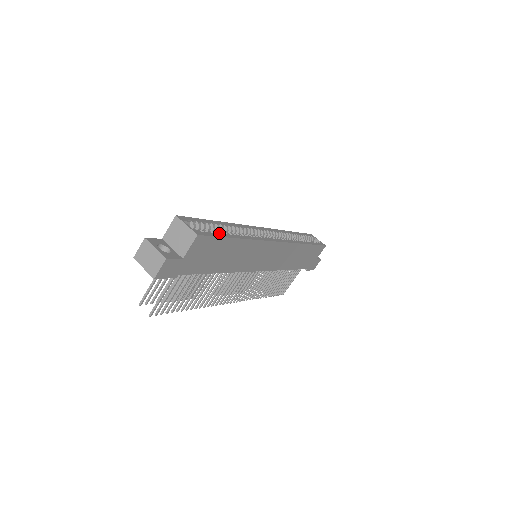
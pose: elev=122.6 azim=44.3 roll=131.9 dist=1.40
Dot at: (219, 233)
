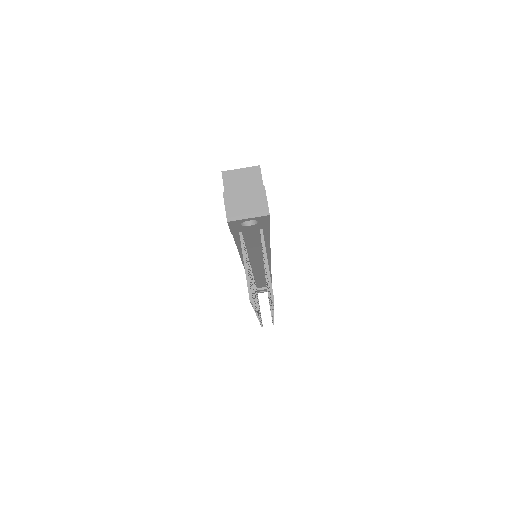
Dot at: occluded
